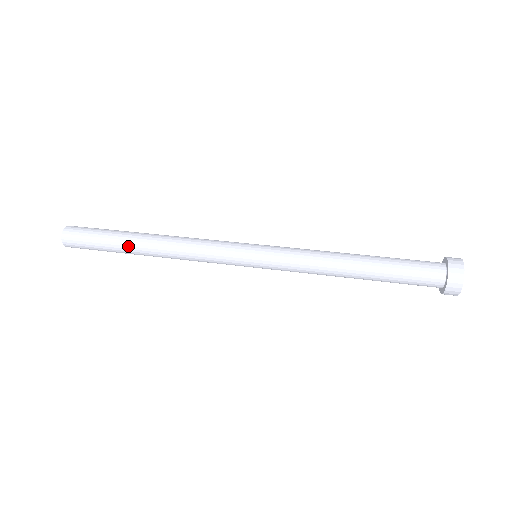
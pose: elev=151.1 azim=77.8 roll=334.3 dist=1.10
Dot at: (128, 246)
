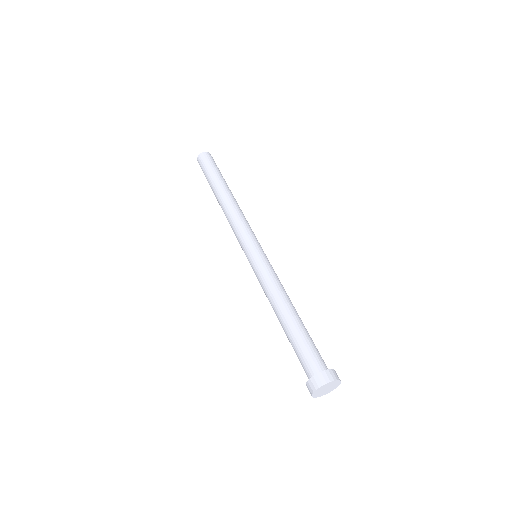
Dot at: (214, 194)
